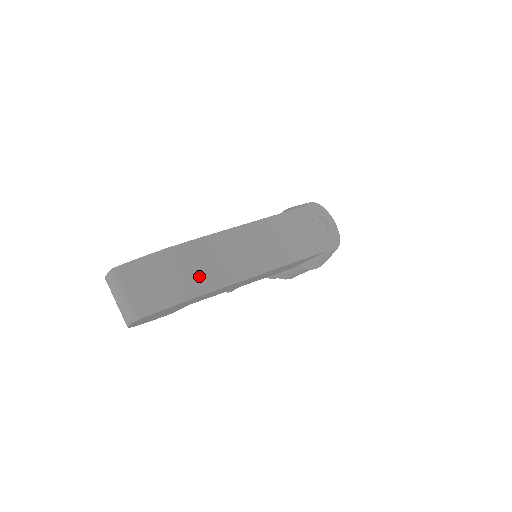
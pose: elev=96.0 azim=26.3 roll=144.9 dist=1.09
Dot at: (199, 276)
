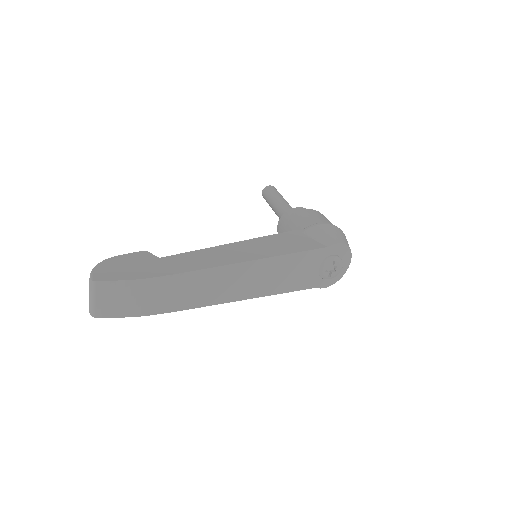
Dot at: (161, 301)
